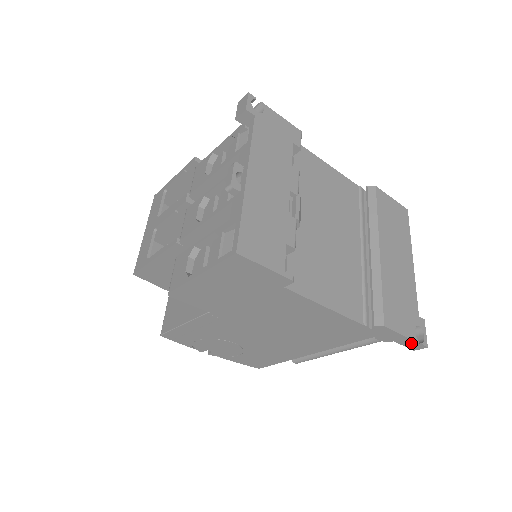
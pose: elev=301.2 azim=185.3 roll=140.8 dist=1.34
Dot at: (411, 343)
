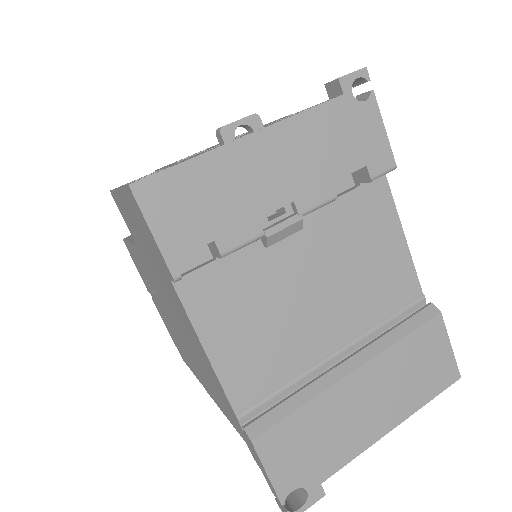
Dot at: (276, 495)
